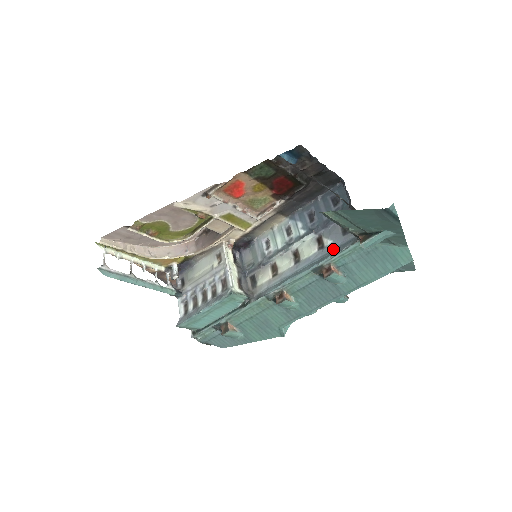
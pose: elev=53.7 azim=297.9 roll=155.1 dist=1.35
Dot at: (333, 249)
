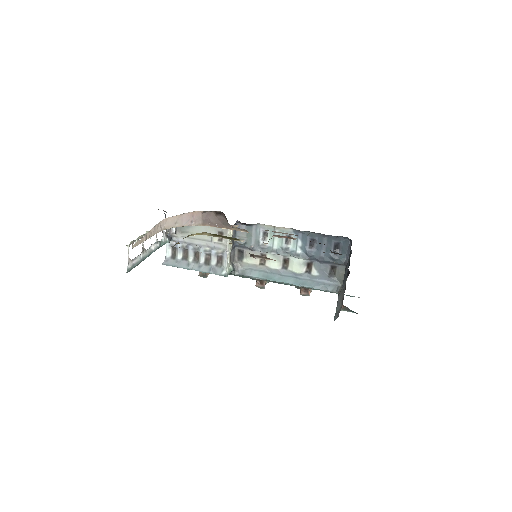
Dot at: (317, 281)
